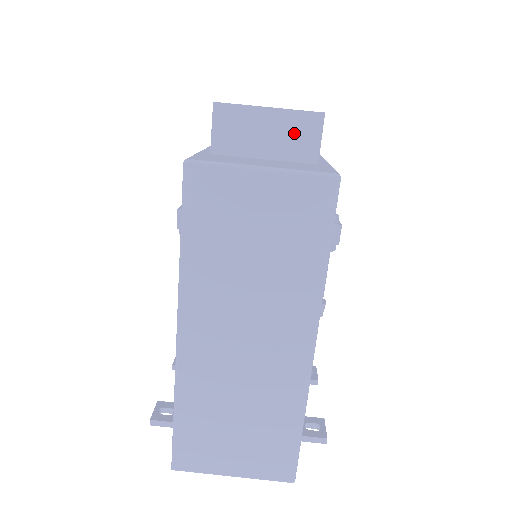
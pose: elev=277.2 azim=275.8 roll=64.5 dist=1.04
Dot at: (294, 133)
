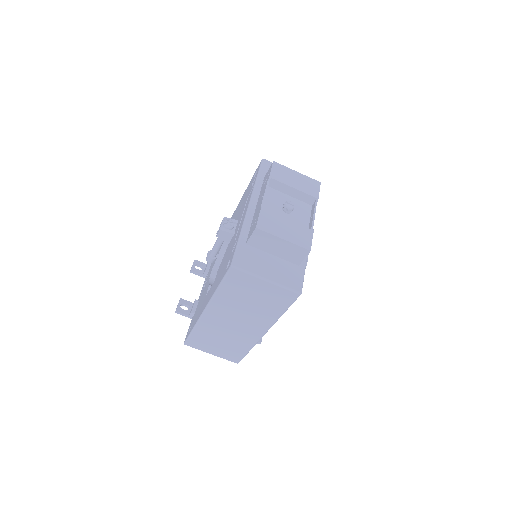
Dot at: (292, 252)
